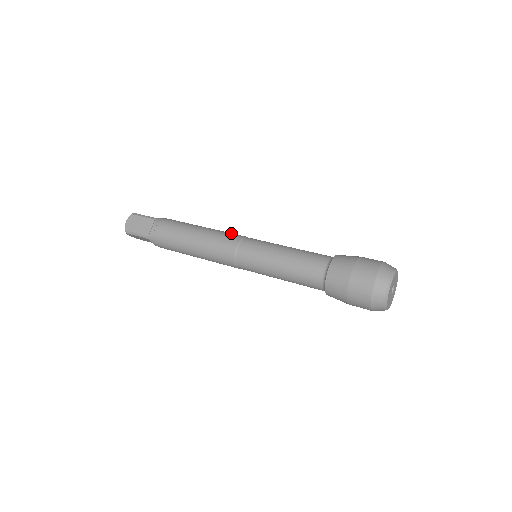
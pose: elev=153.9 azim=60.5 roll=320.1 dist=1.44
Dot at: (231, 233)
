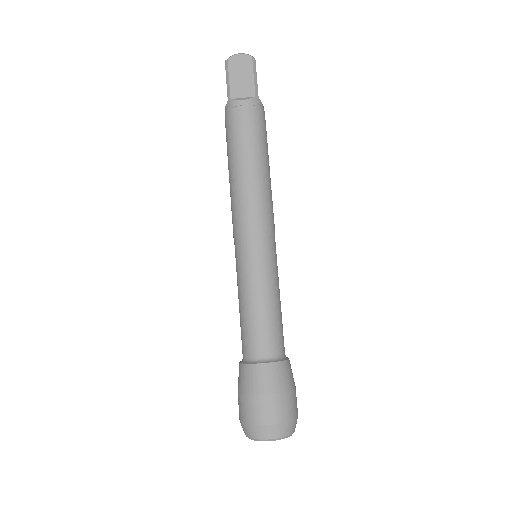
Dot at: (243, 213)
